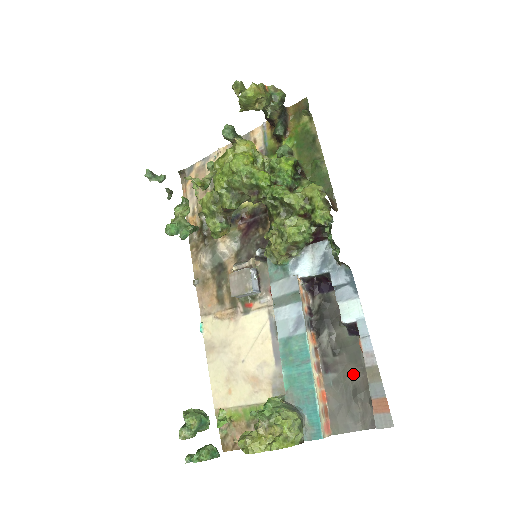
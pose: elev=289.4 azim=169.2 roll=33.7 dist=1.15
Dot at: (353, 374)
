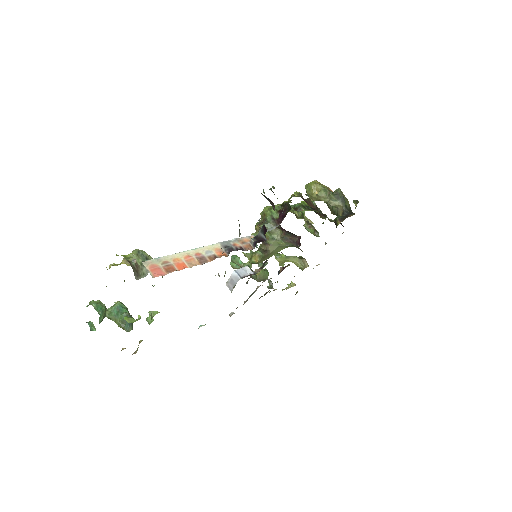
Dot at: occluded
